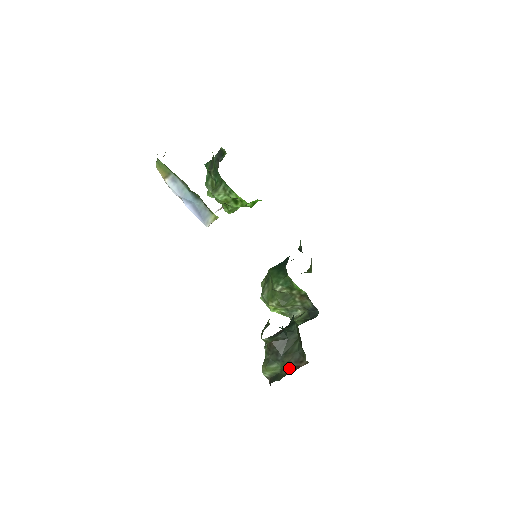
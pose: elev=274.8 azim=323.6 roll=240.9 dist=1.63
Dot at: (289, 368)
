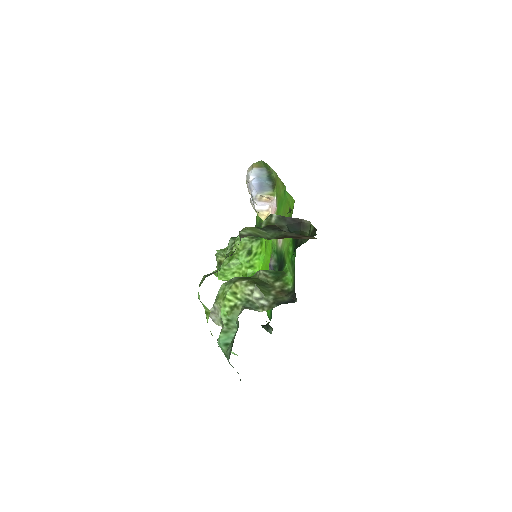
Dot at: (283, 237)
